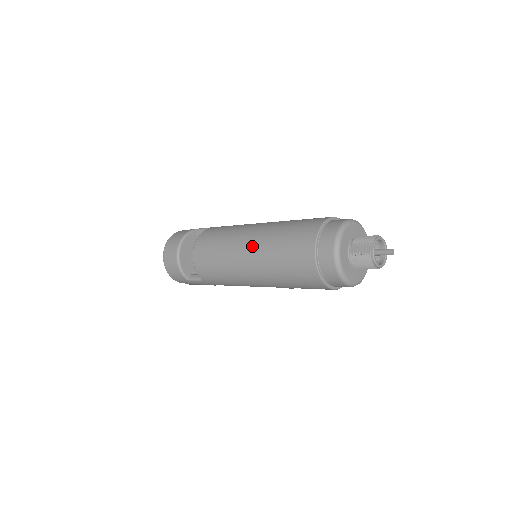
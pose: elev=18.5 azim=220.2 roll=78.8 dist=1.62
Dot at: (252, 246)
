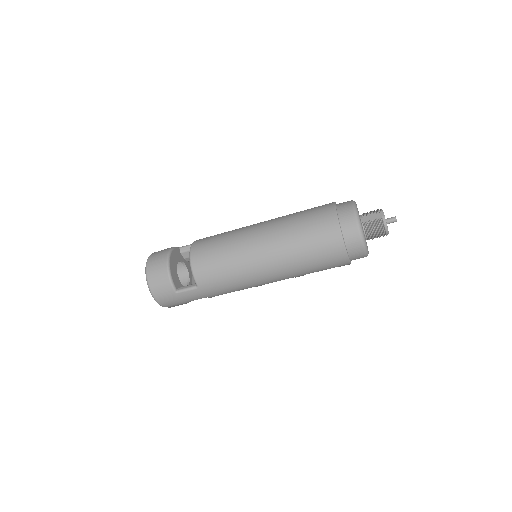
Dot at: (266, 232)
